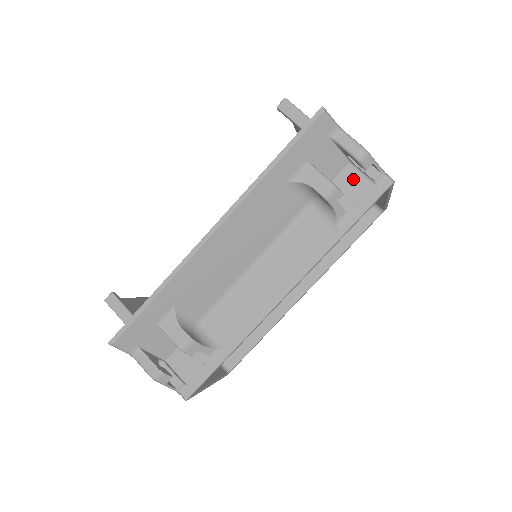
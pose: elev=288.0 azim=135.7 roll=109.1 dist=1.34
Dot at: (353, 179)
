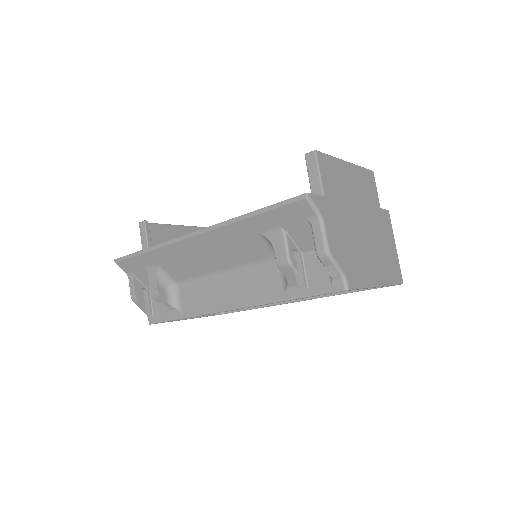
Dot at: (319, 263)
